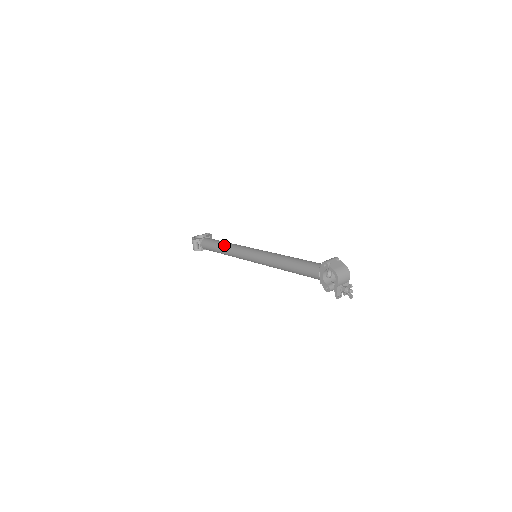
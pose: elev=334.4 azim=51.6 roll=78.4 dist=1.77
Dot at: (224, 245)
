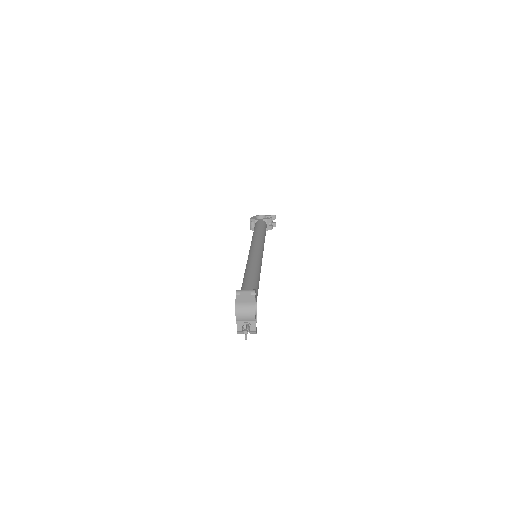
Dot at: (254, 234)
